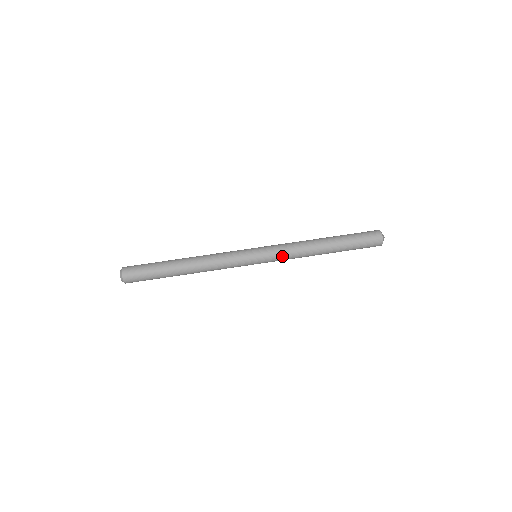
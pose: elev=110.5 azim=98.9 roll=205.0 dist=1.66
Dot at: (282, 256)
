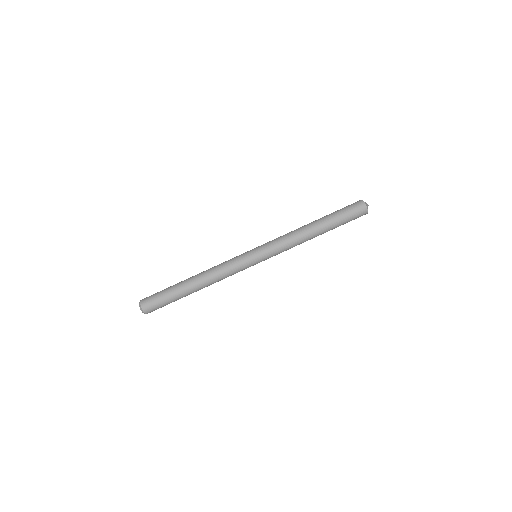
Dot at: (280, 252)
